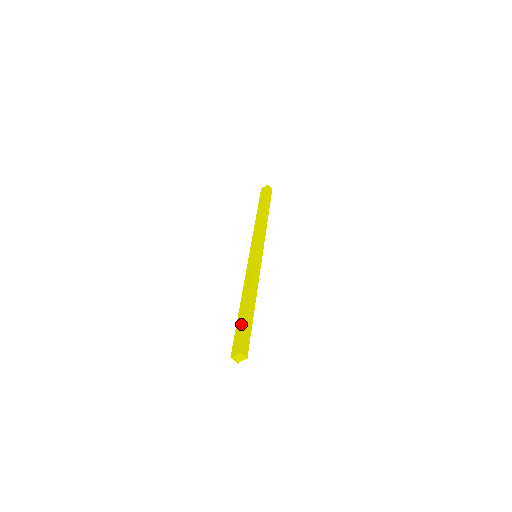
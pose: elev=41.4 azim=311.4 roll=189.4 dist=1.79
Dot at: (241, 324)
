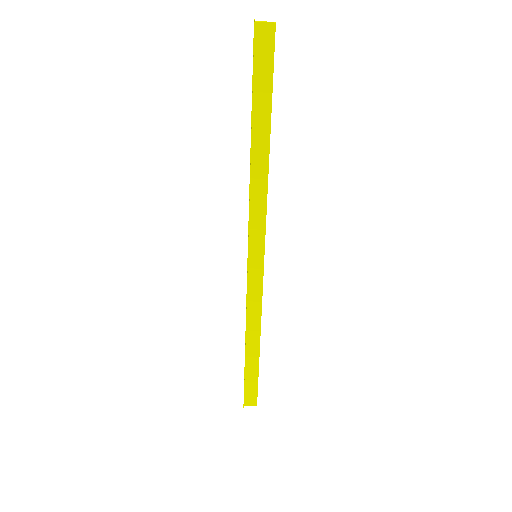
Dot at: occluded
